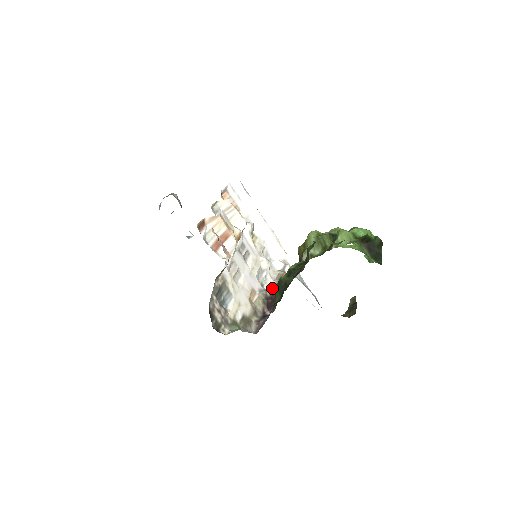
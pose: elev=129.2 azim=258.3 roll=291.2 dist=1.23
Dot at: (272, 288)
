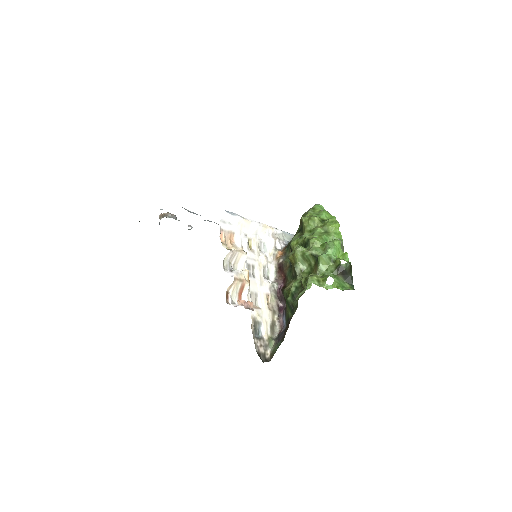
Dot at: (274, 273)
